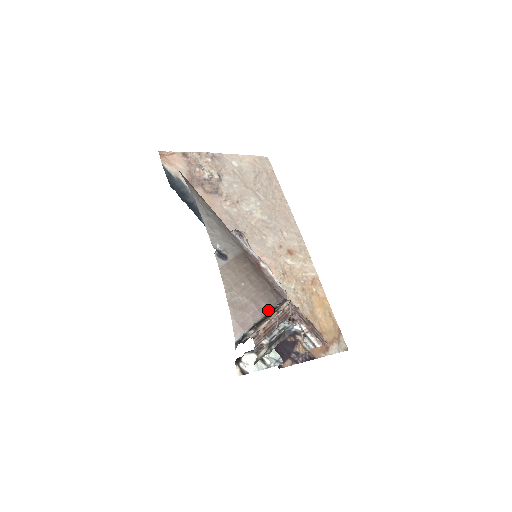
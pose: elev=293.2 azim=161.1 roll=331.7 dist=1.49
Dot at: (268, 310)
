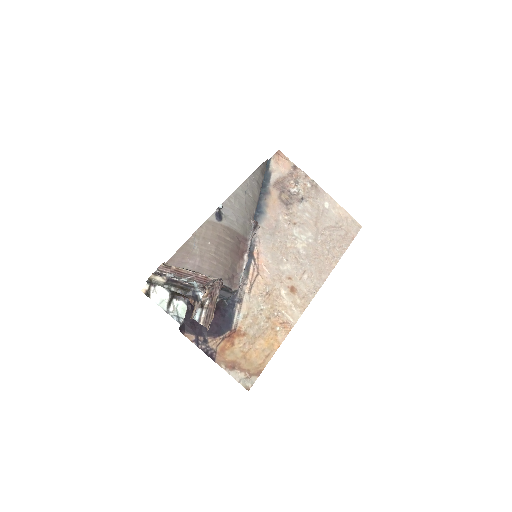
Dot at: (204, 274)
